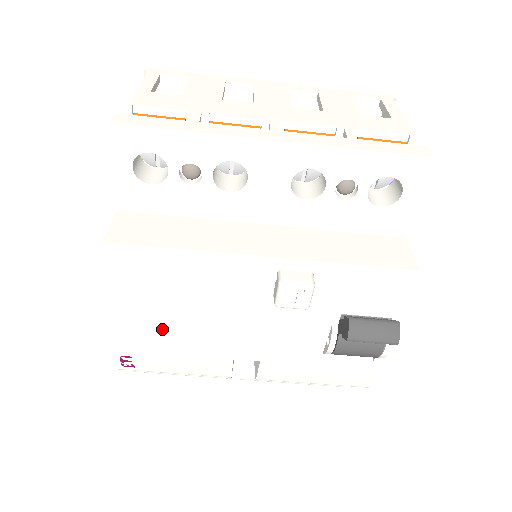
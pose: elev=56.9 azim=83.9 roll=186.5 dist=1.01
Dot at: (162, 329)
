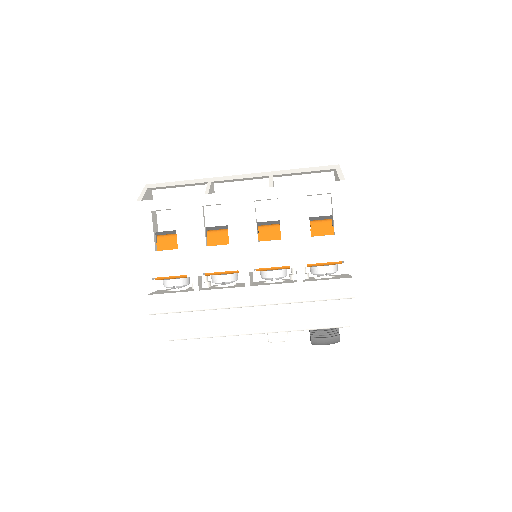
Dot at: occluded
